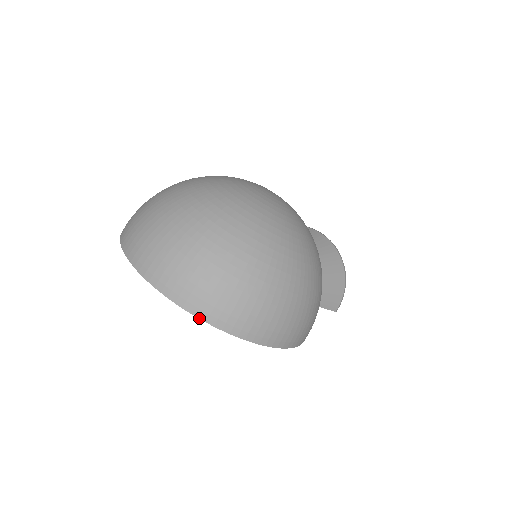
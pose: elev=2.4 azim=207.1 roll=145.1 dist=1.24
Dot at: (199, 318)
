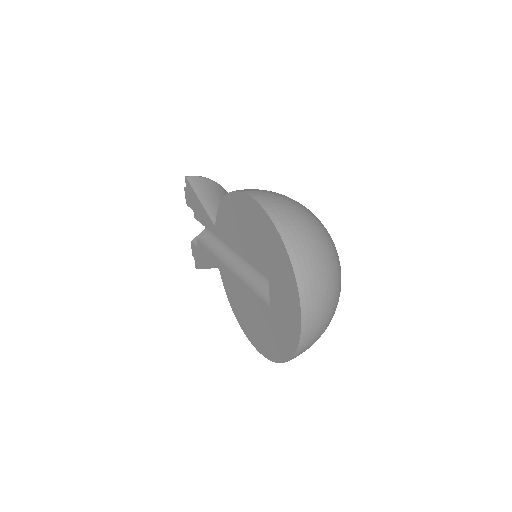
Dot at: (295, 354)
